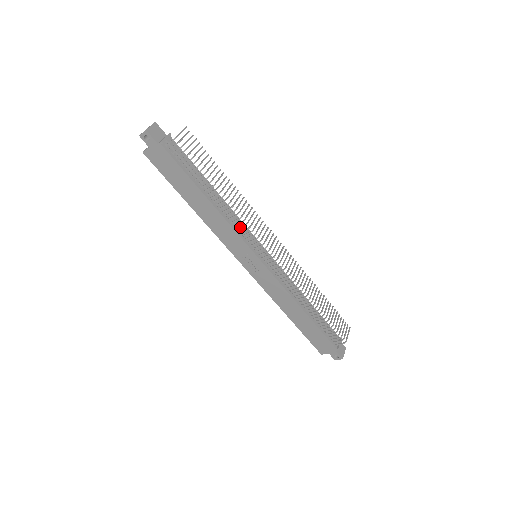
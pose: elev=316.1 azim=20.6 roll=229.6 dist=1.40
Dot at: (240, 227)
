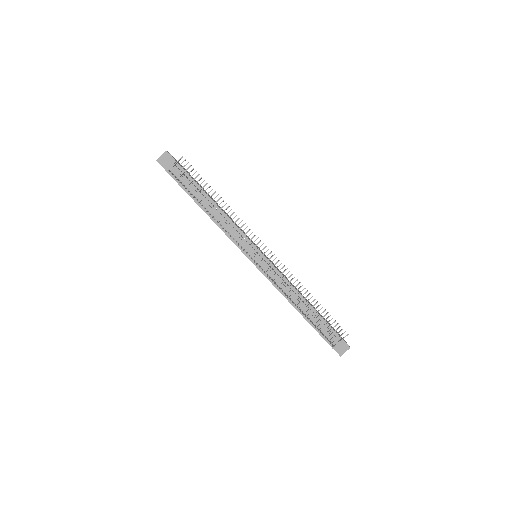
Dot at: (230, 236)
